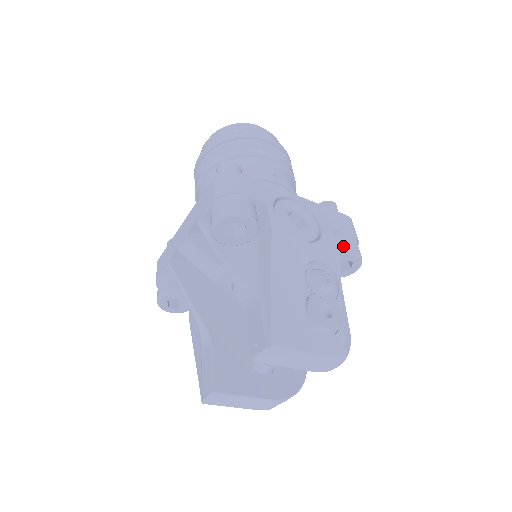
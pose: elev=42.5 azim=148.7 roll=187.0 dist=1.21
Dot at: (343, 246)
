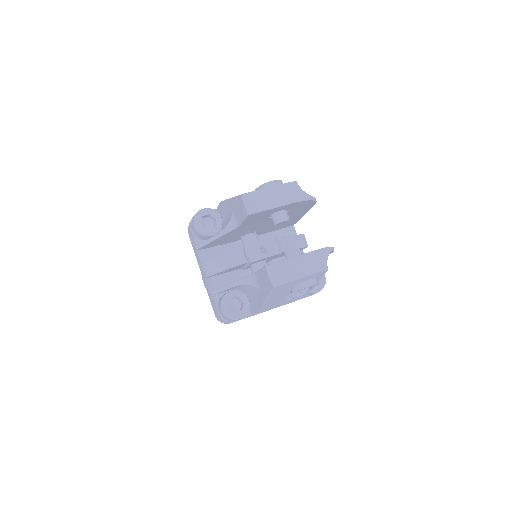
Dot at: occluded
